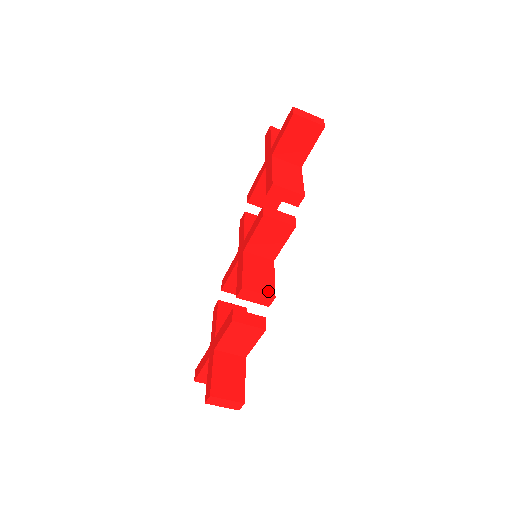
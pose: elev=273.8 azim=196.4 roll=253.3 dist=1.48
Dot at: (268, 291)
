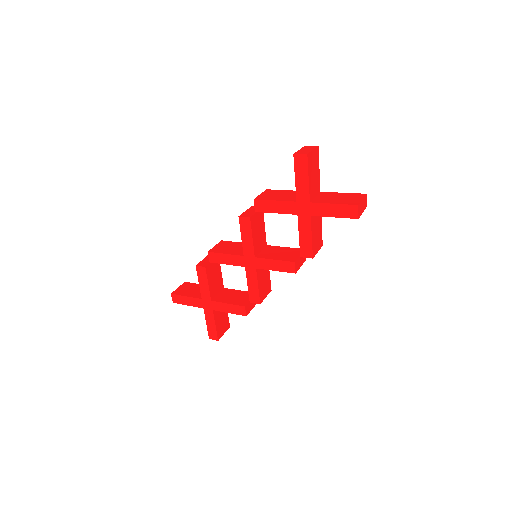
Dot at: (269, 290)
